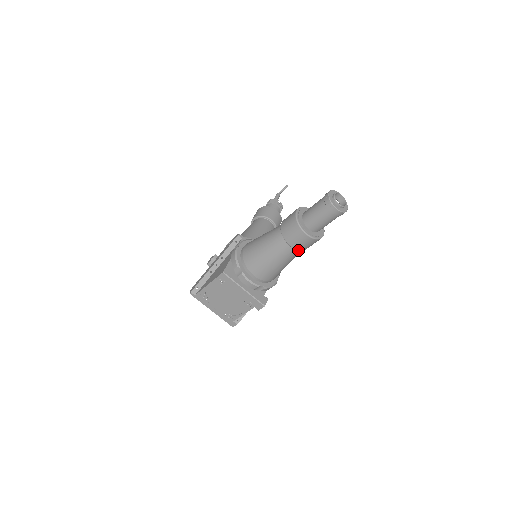
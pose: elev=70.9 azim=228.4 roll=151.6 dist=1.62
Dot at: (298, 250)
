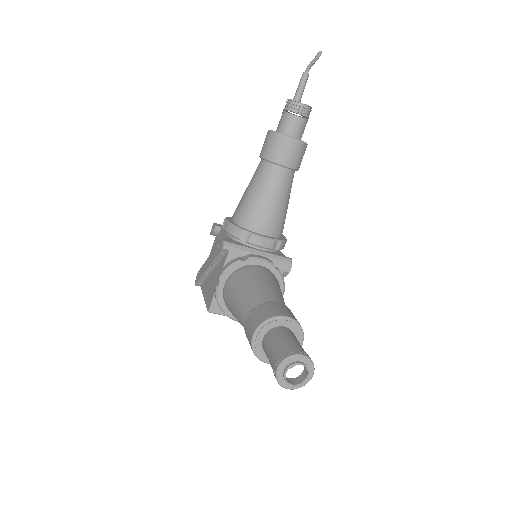
Dot at: occluded
